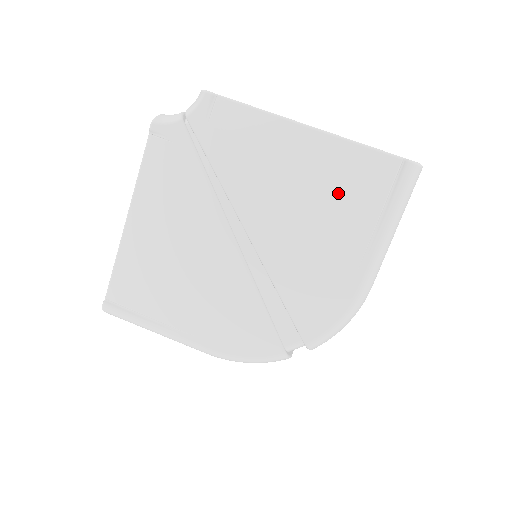
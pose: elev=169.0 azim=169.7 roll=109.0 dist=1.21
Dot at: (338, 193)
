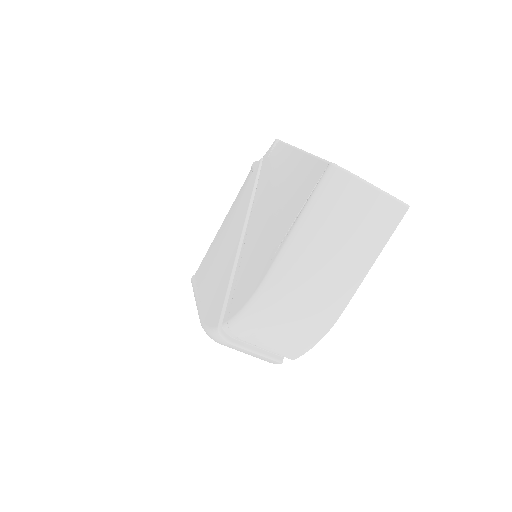
Dot at: (290, 195)
